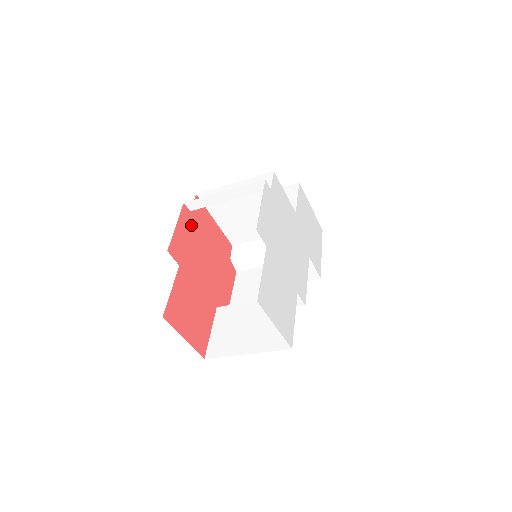
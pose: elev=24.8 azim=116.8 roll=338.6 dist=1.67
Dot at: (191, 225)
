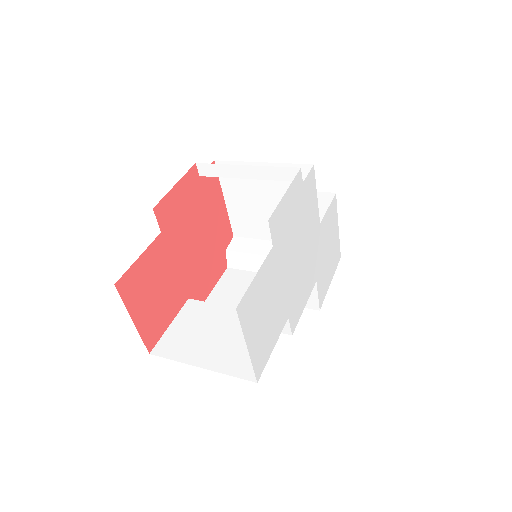
Dot at: (194, 192)
